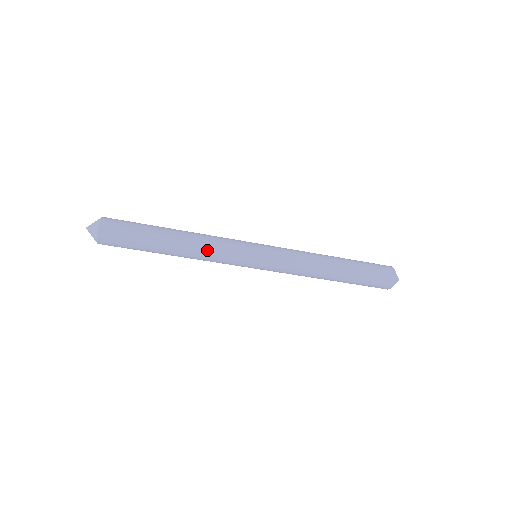
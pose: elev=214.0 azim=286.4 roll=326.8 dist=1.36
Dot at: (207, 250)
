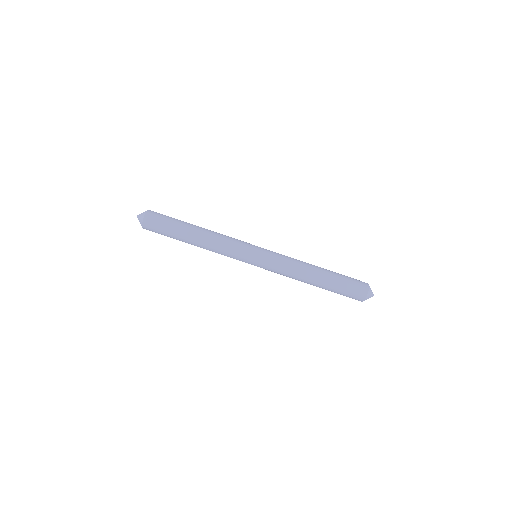
Dot at: (218, 244)
